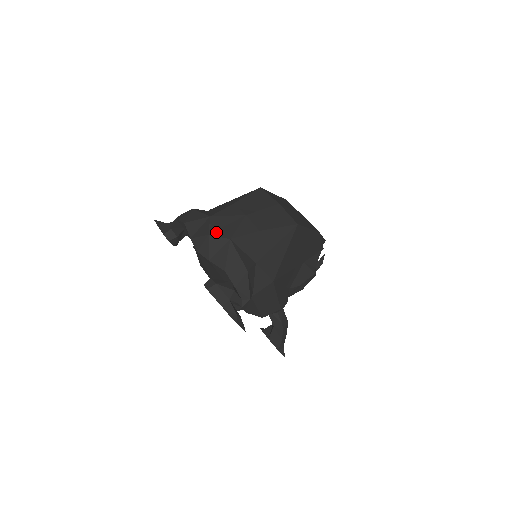
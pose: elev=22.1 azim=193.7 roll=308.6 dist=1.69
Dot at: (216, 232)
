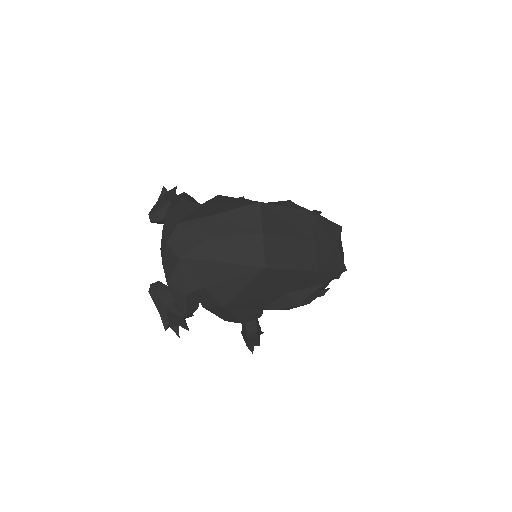
Dot at: (174, 243)
